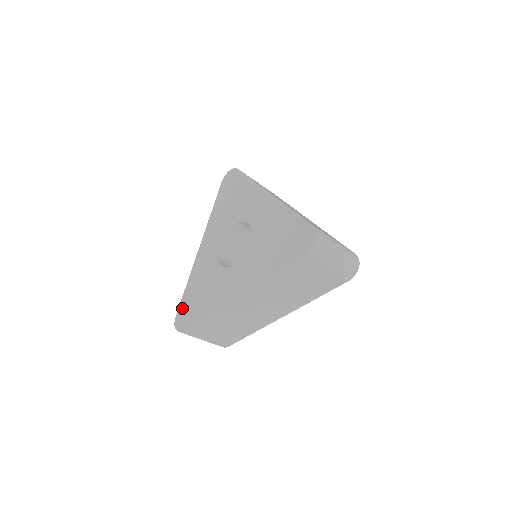
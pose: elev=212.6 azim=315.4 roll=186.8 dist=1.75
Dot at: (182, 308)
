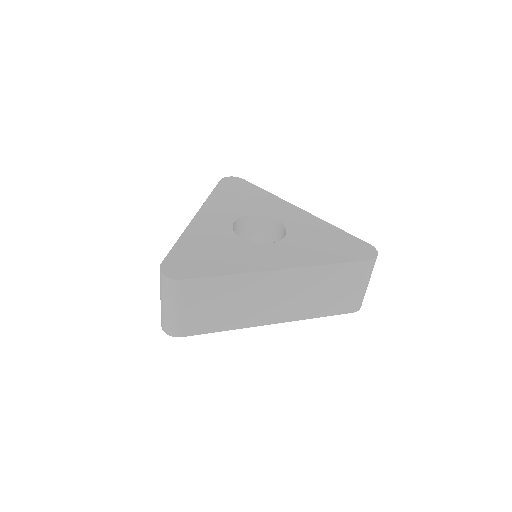
Dot at: (175, 258)
